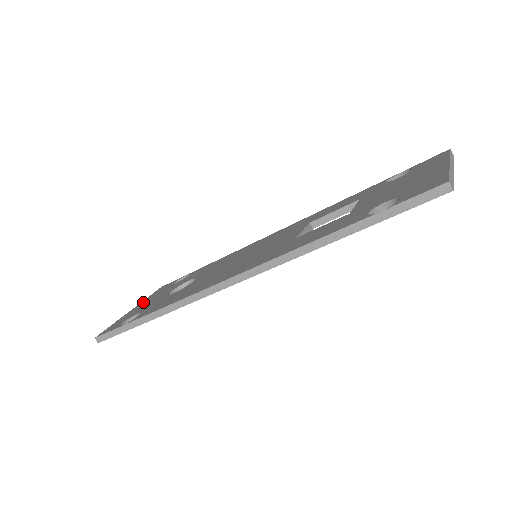
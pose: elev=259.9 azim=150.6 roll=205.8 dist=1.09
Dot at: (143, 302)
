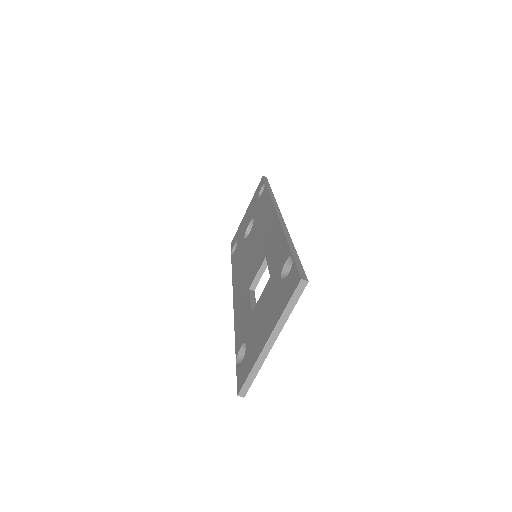
Dot at: (249, 207)
